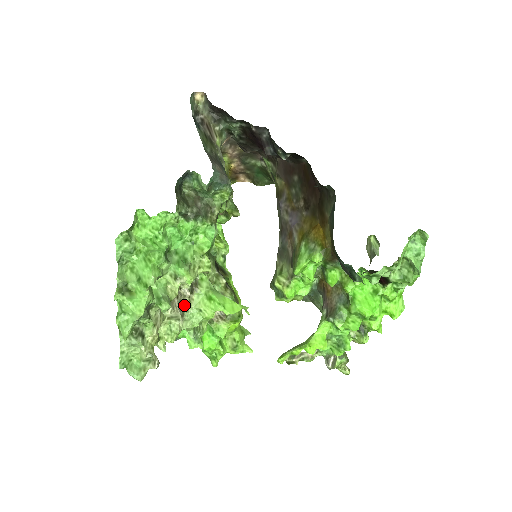
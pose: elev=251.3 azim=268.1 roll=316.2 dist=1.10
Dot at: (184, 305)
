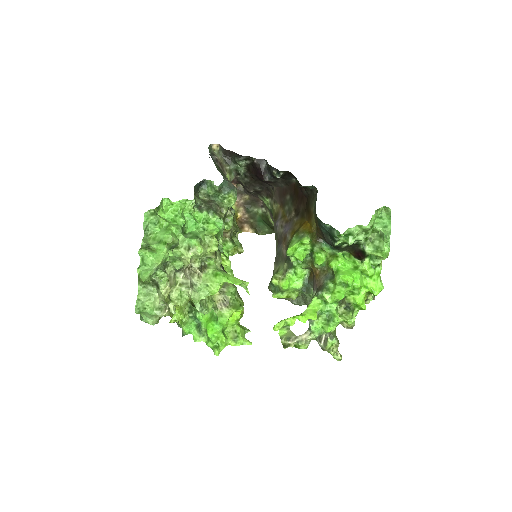
Dot at: (194, 279)
